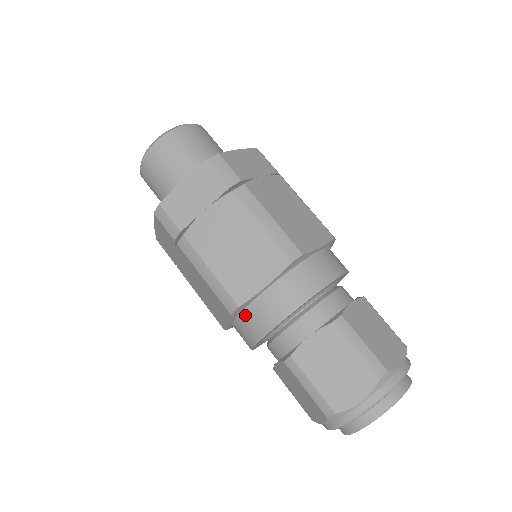
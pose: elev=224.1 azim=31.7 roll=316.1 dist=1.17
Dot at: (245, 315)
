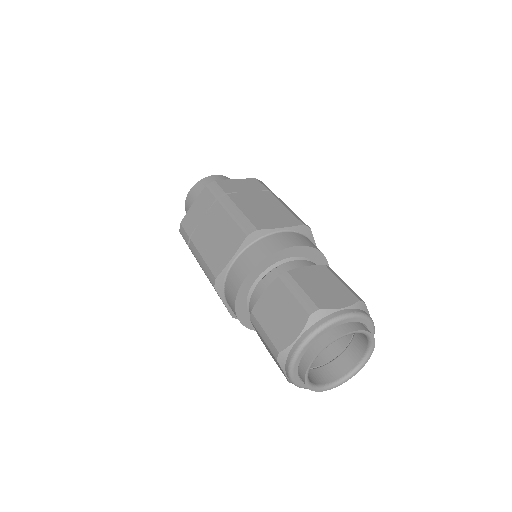
Dot at: (255, 244)
